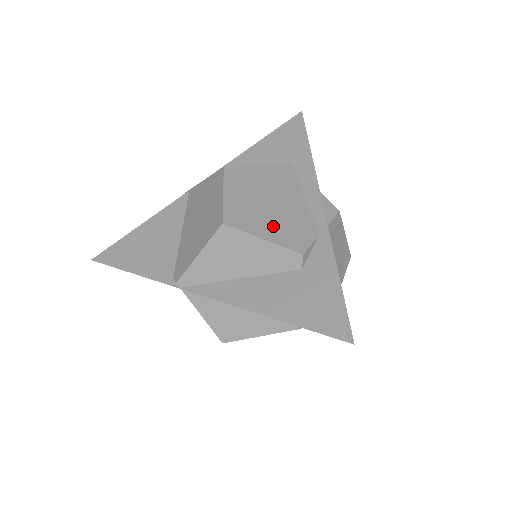
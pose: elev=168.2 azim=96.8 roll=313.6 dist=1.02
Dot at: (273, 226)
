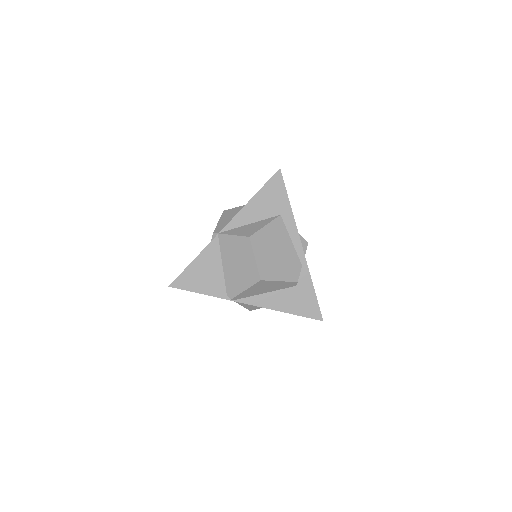
Dot at: (282, 270)
